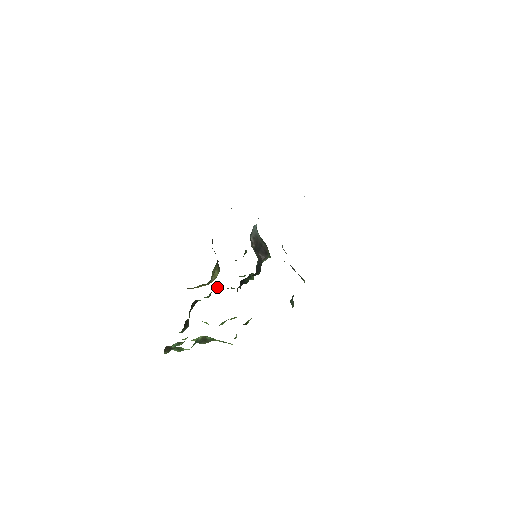
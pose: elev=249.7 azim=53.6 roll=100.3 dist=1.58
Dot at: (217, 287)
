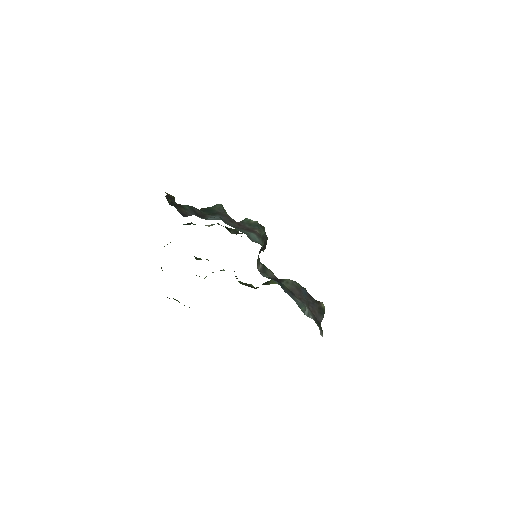
Dot at: occluded
